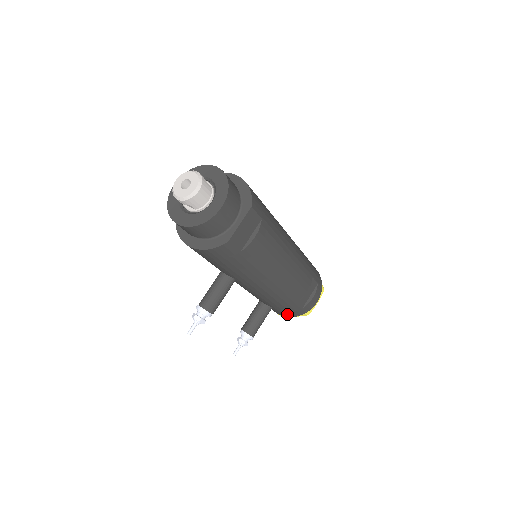
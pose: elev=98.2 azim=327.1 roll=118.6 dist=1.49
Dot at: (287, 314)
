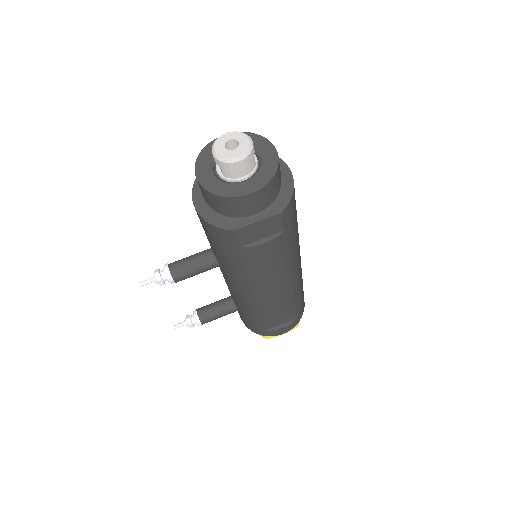
Dot at: (248, 325)
